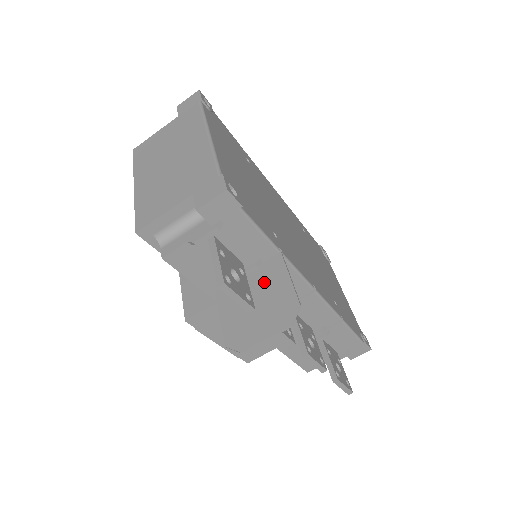
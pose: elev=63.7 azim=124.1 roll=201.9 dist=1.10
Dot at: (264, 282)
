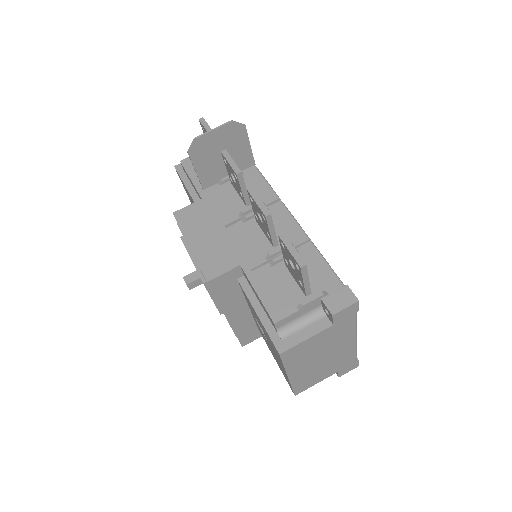
Dot at: (234, 159)
